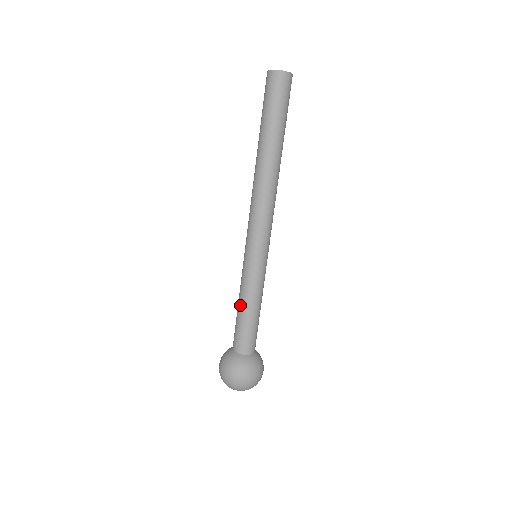
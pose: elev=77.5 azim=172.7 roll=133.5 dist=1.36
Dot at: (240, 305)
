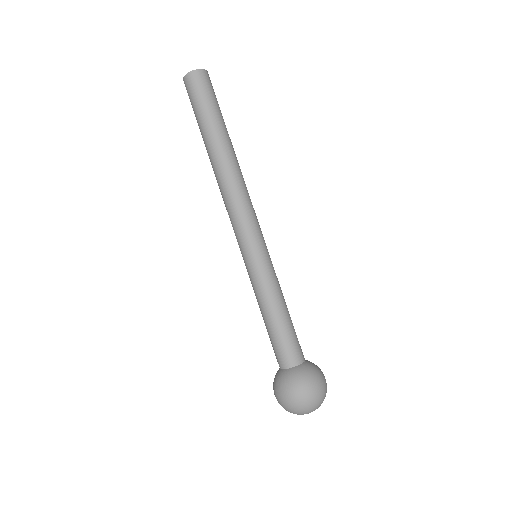
Dot at: (267, 313)
